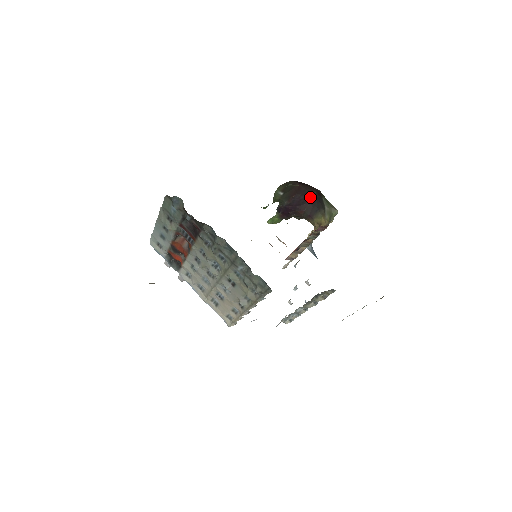
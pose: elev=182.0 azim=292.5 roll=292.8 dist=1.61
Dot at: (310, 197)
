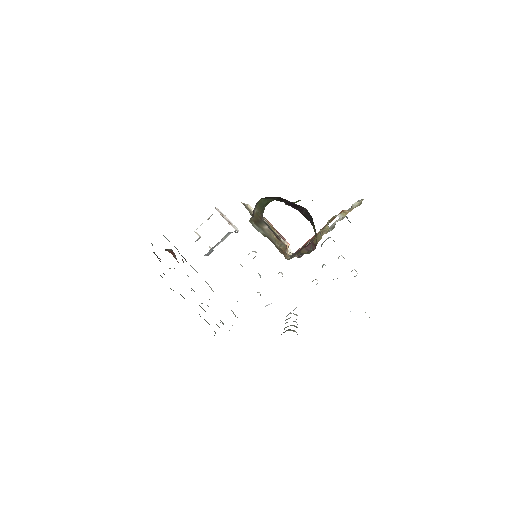
Dot at: occluded
